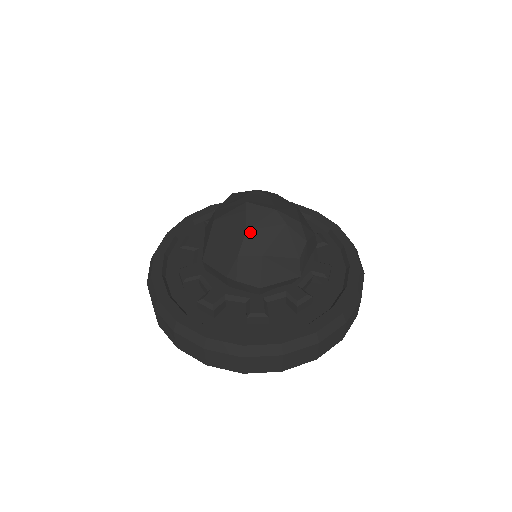
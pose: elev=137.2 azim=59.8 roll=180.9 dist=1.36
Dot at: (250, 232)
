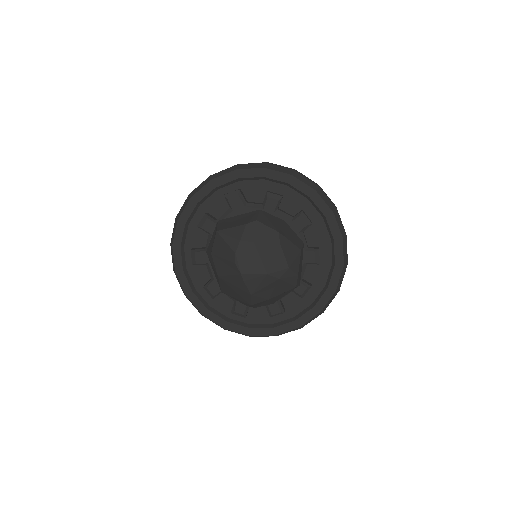
Dot at: (254, 295)
